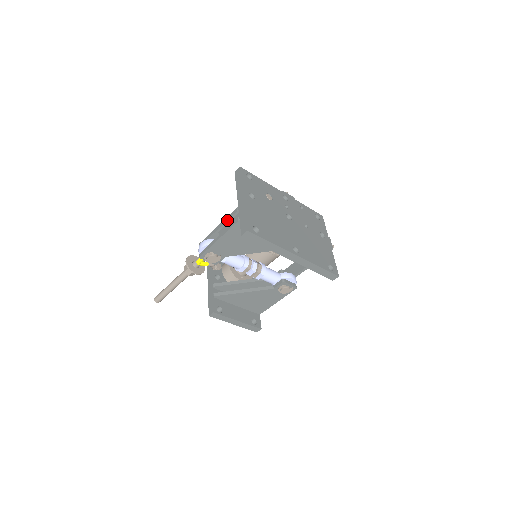
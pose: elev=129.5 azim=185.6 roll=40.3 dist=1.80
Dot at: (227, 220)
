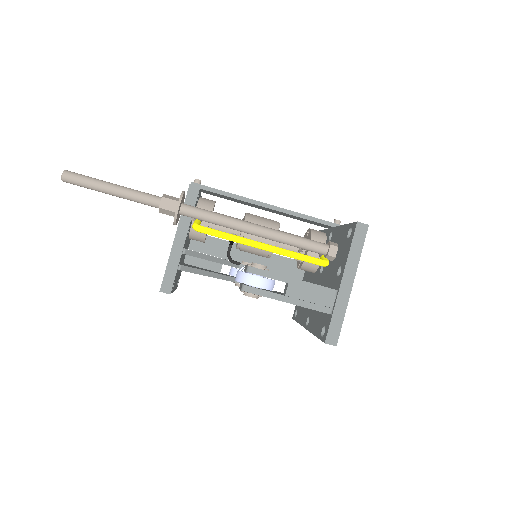
Dot at: (314, 290)
